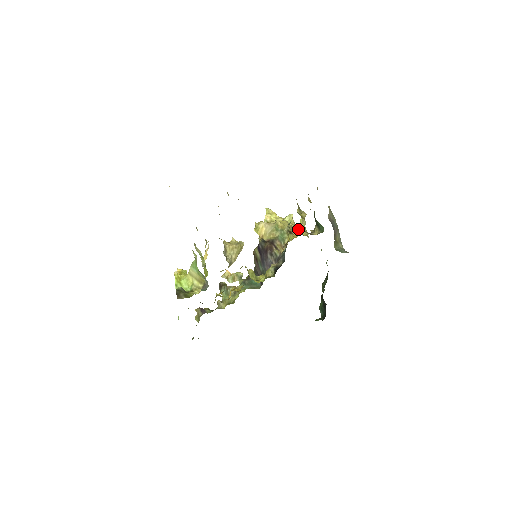
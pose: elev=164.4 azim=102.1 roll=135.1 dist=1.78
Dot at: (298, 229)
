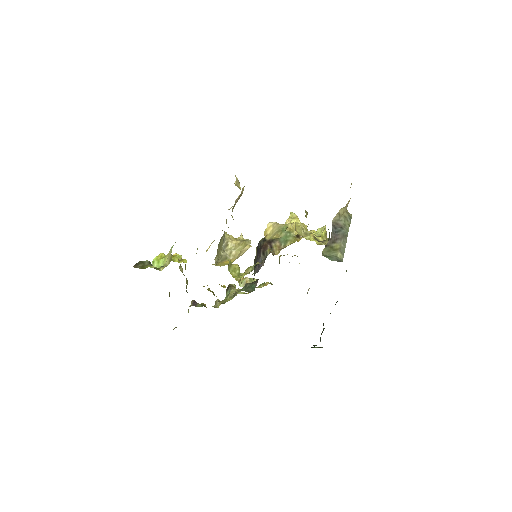
Dot at: occluded
